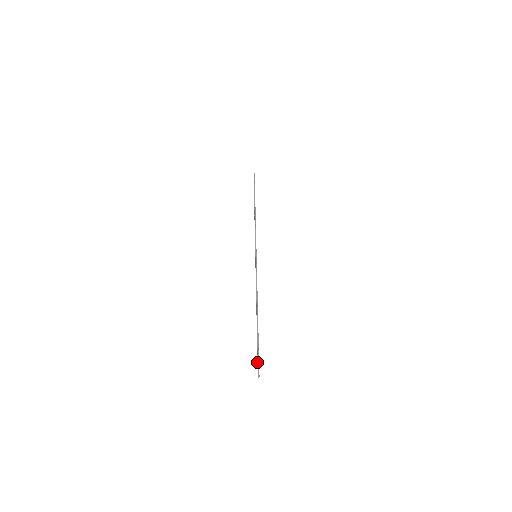
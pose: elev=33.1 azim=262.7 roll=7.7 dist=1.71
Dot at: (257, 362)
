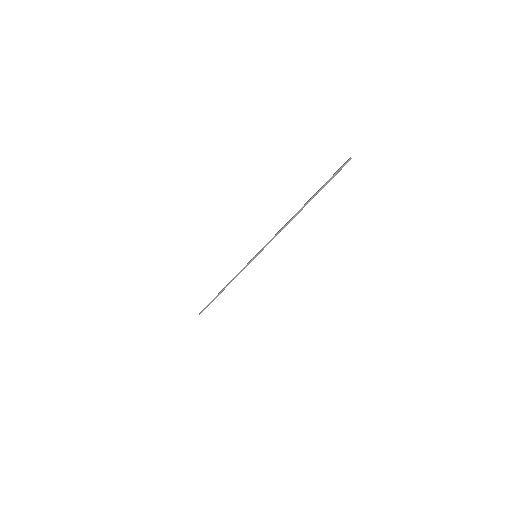
Dot at: (336, 171)
